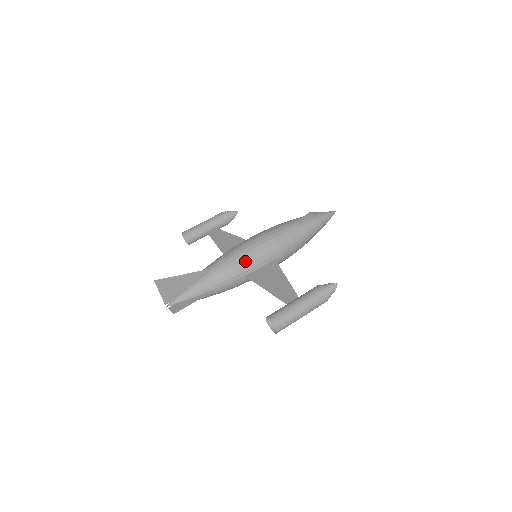
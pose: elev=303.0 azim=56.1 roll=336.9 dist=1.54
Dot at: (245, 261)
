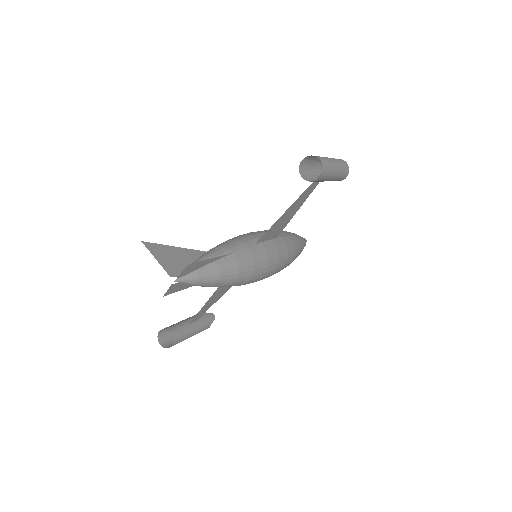
Dot at: (245, 235)
